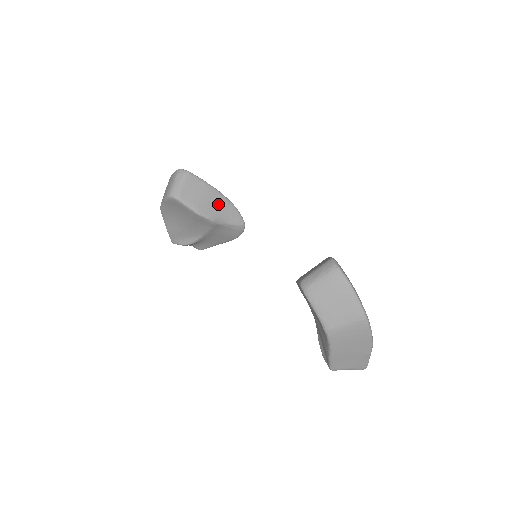
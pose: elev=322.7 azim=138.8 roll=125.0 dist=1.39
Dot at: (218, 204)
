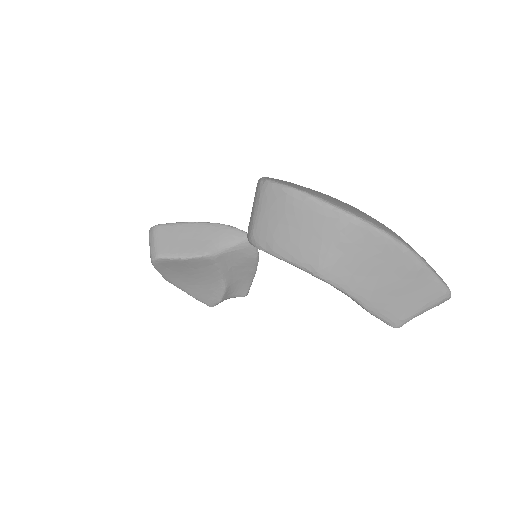
Dot at: (205, 235)
